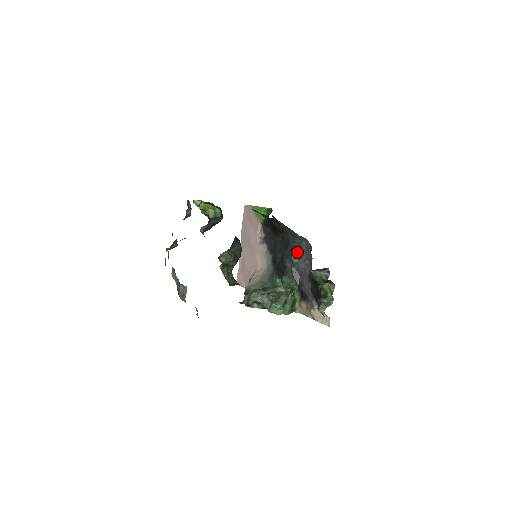
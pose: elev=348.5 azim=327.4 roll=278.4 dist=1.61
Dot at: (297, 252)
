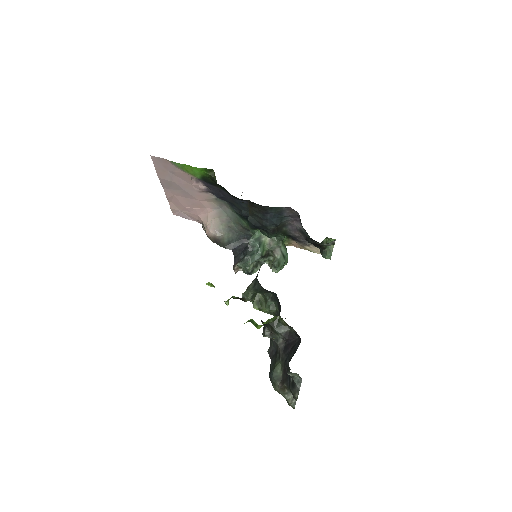
Dot at: (279, 216)
